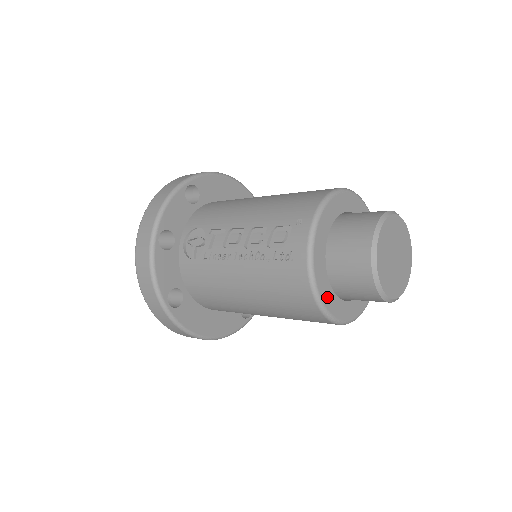
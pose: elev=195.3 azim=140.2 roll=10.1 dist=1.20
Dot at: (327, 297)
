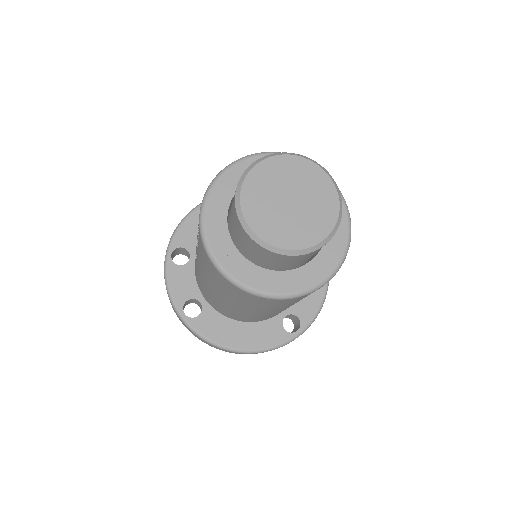
Dot at: (234, 265)
